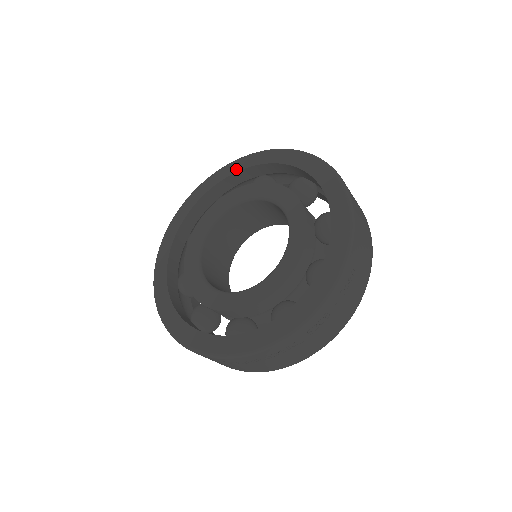
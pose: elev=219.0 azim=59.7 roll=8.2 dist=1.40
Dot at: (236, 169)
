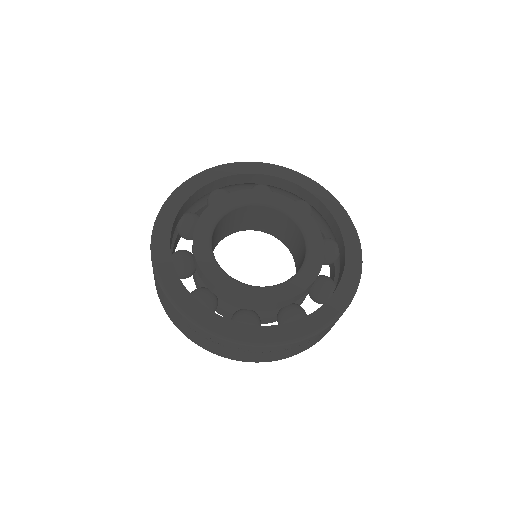
Dot at: (247, 171)
